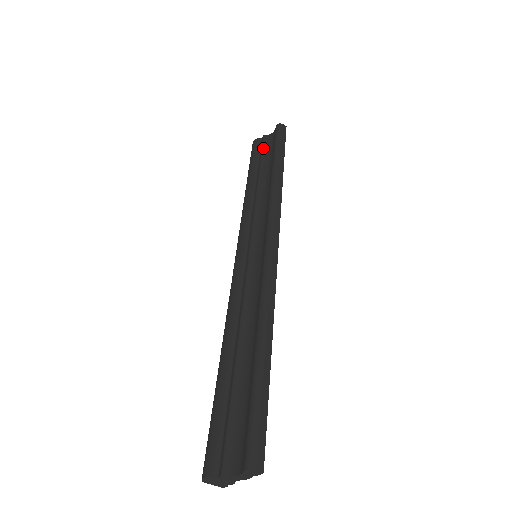
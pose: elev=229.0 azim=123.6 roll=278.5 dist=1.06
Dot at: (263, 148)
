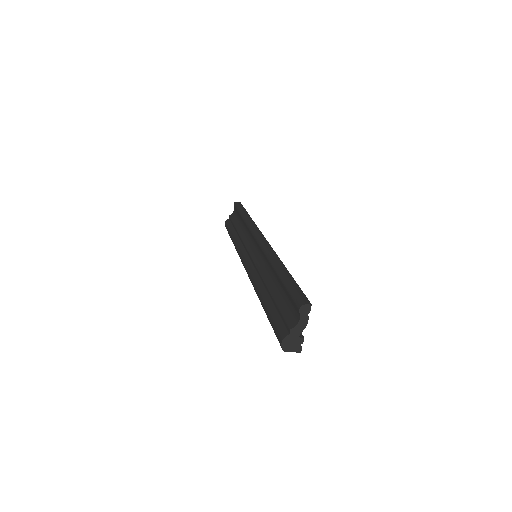
Dot at: (232, 220)
